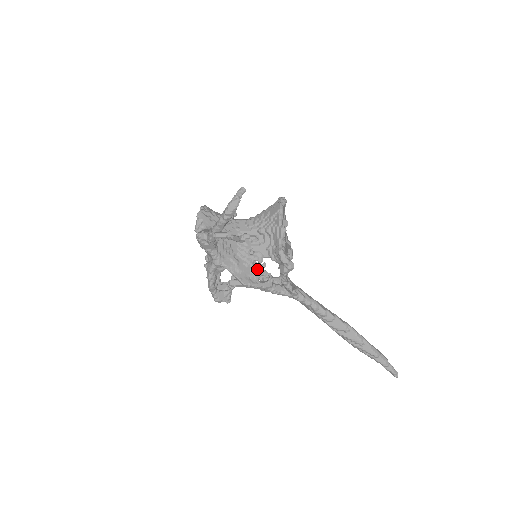
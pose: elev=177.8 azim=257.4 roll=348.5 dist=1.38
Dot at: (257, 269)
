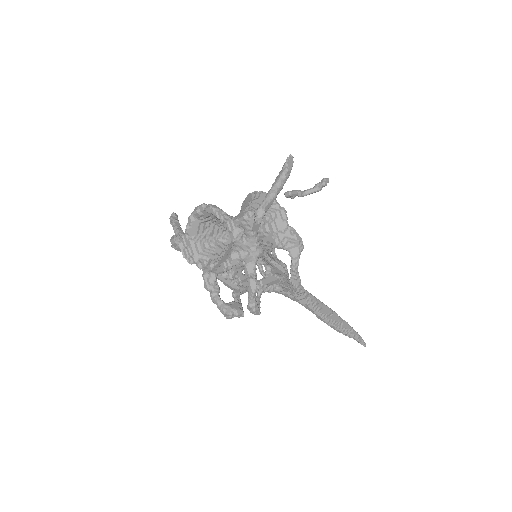
Dot at: occluded
